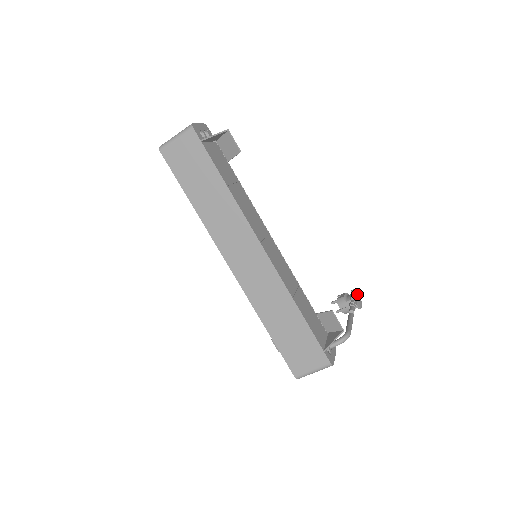
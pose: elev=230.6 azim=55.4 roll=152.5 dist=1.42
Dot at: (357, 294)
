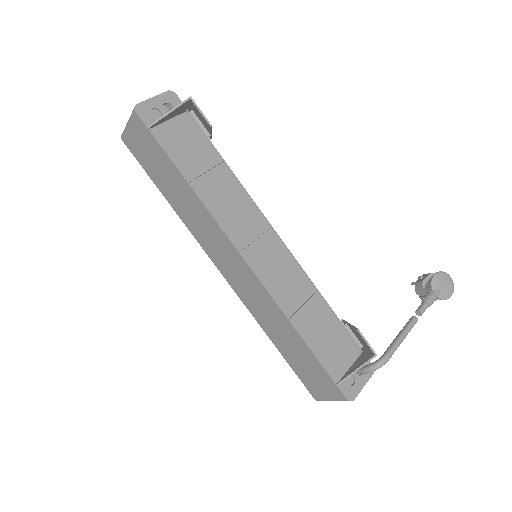
Dot at: (446, 278)
